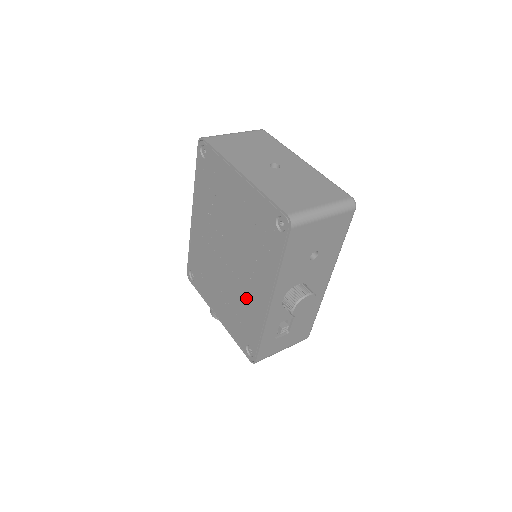
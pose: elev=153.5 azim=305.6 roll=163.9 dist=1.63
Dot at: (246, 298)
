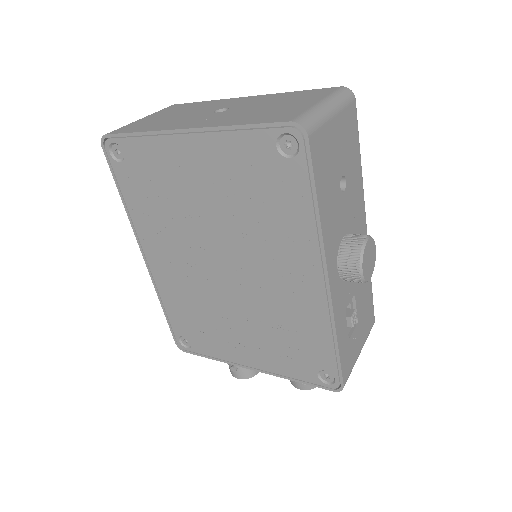
Dot at: (283, 305)
